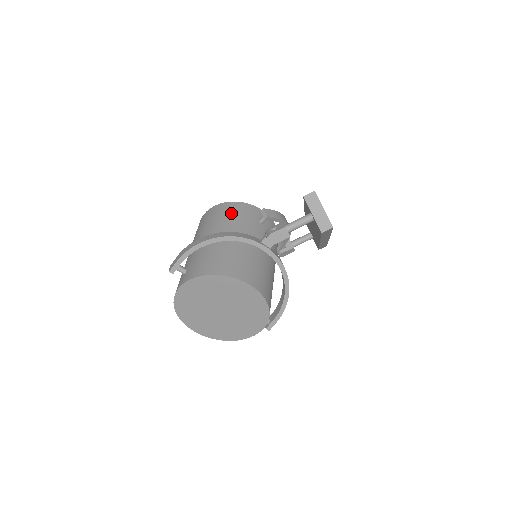
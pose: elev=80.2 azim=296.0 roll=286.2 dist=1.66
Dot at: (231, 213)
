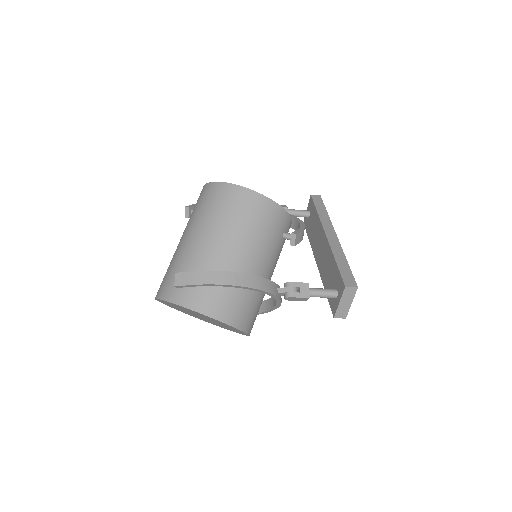
Dot at: (263, 221)
